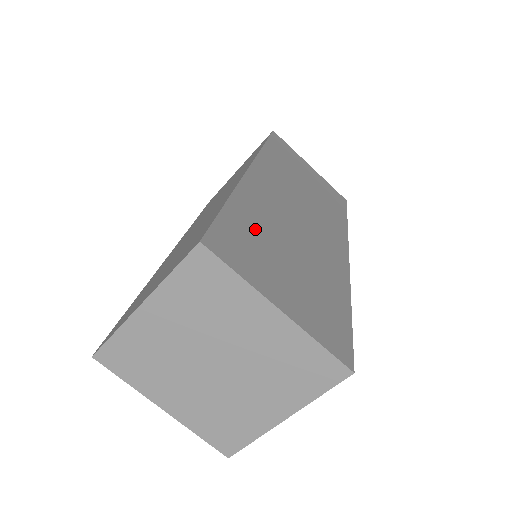
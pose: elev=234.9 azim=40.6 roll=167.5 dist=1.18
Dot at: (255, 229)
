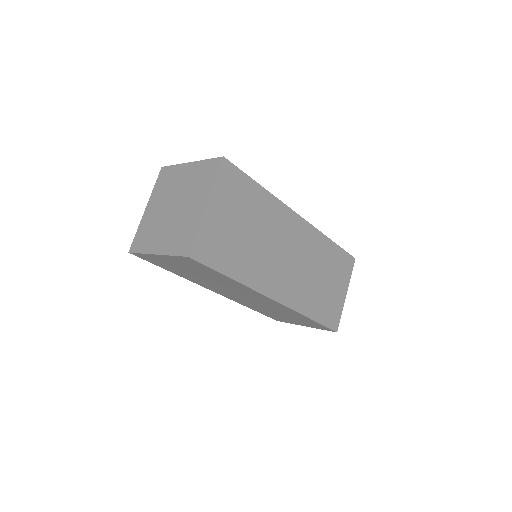
Dot at: occluded
